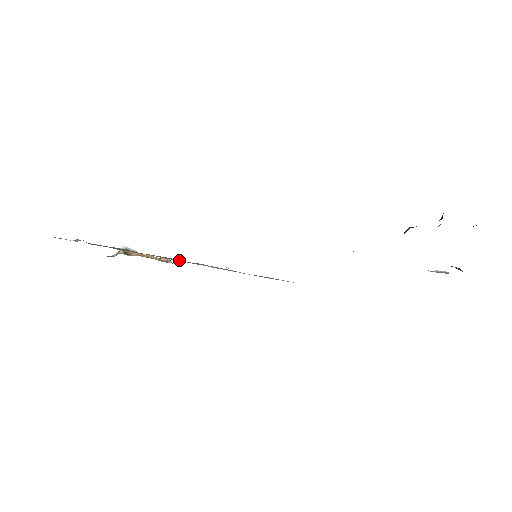
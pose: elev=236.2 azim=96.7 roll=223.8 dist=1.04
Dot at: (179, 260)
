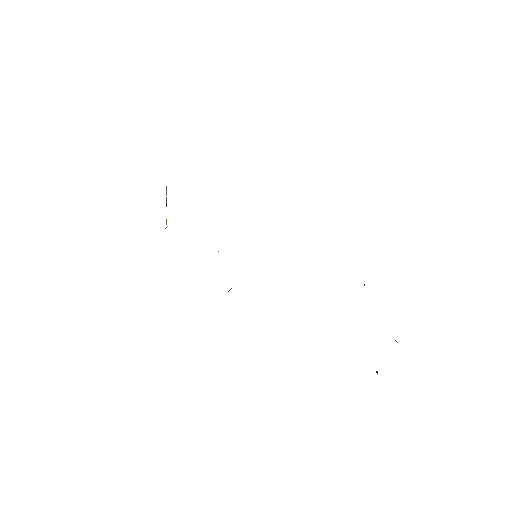
Dot at: occluded
